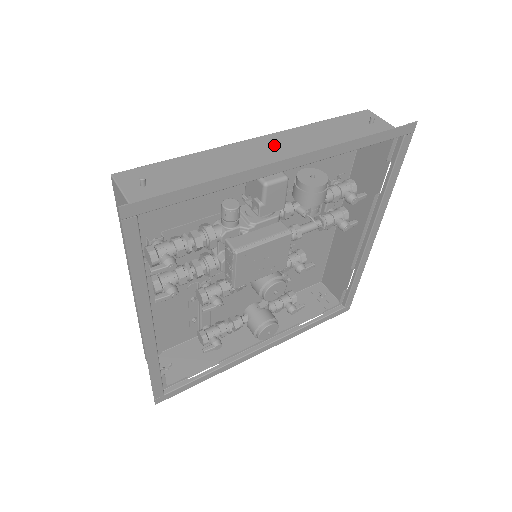
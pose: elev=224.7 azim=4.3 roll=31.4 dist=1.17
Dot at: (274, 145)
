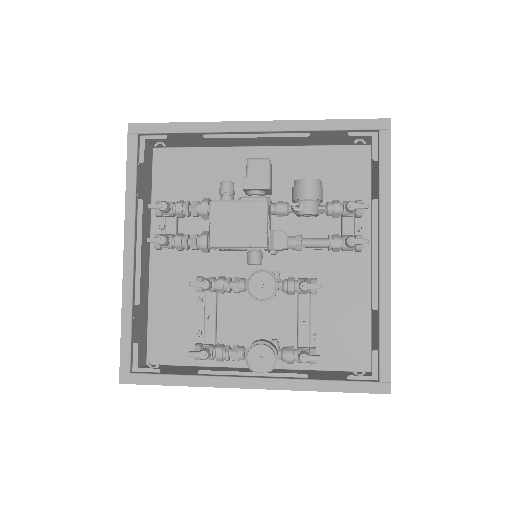
Dot at: (264, 141)
